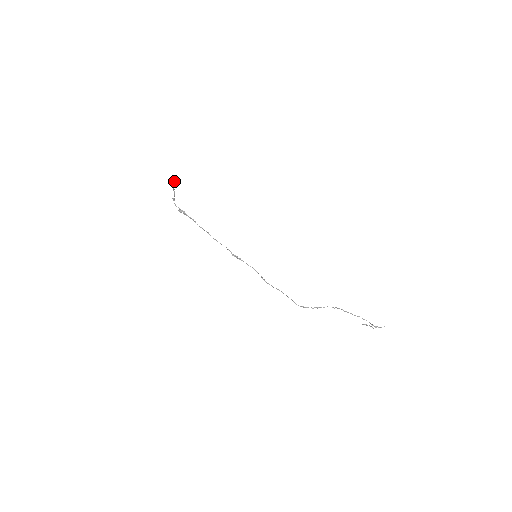
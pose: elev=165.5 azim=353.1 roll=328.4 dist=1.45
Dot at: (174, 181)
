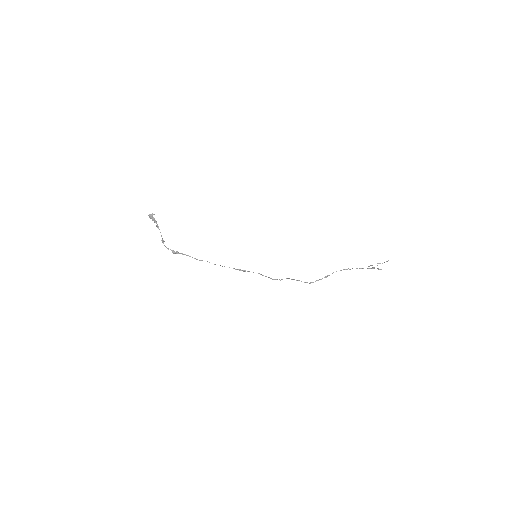
Dot at: (153, 214)
